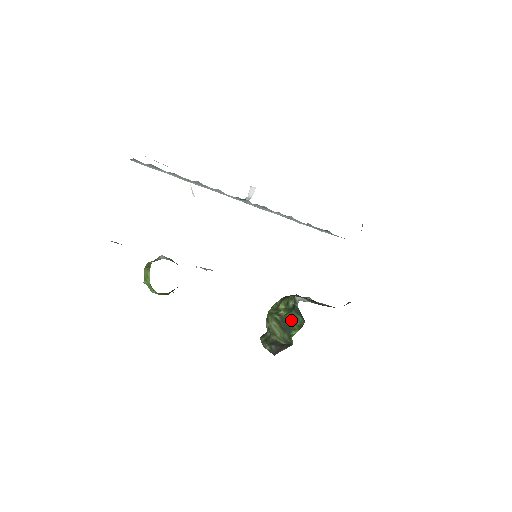
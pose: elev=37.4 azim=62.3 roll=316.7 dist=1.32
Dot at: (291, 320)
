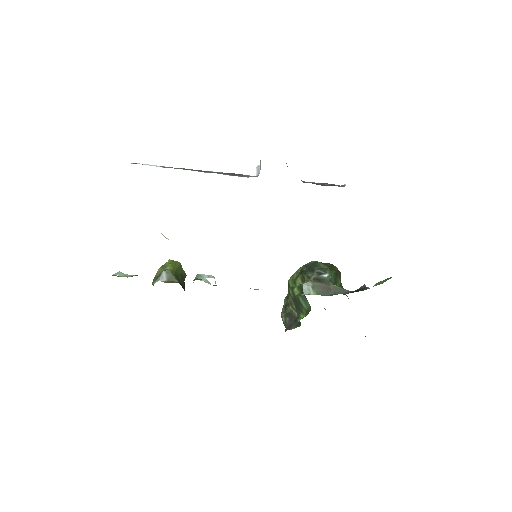
Dot at: (301, 303)
